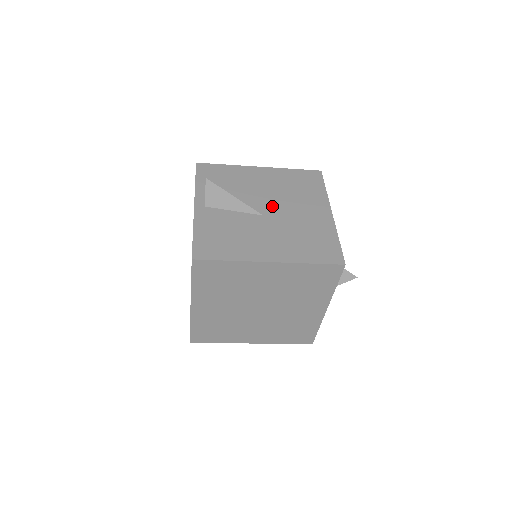
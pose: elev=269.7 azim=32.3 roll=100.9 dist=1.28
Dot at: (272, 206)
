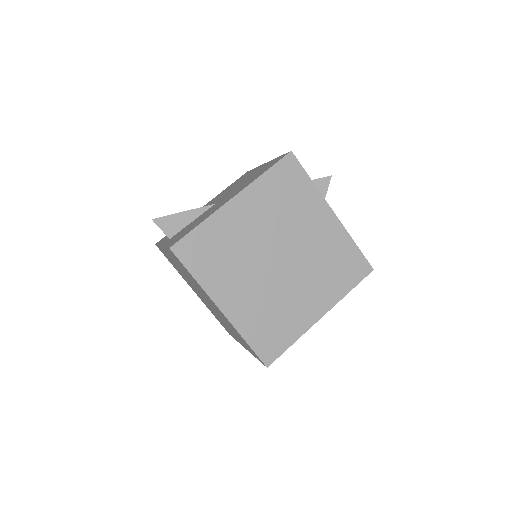
Dot at: (220, 198)
